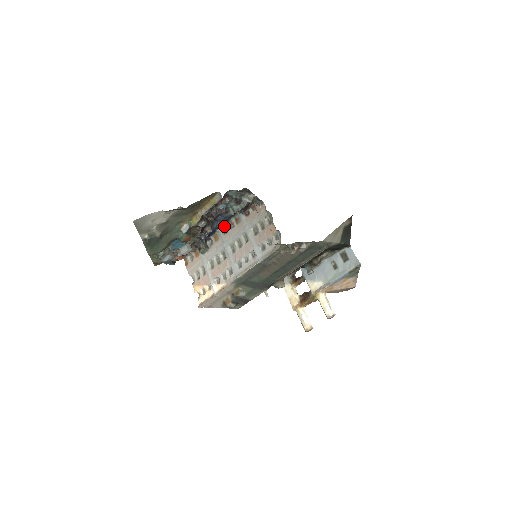
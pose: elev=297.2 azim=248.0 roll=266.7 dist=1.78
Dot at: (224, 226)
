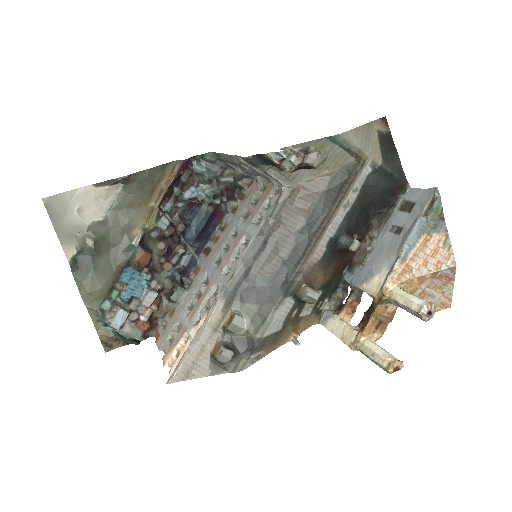
Dot at: (207, 248)
